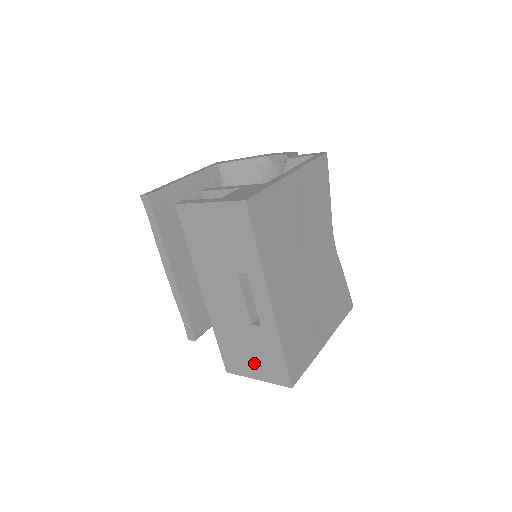
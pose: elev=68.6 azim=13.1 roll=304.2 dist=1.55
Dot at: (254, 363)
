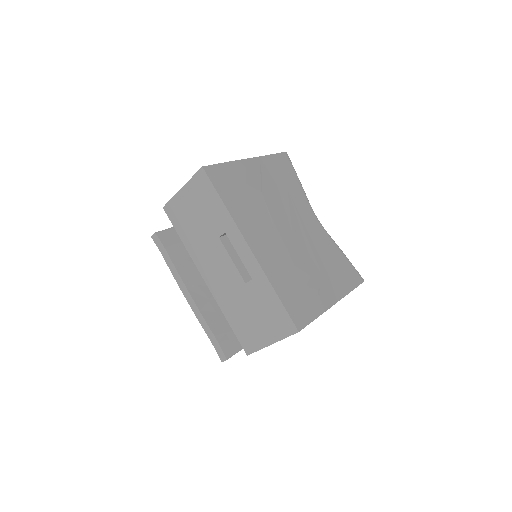
Dot at: (262, 326)
